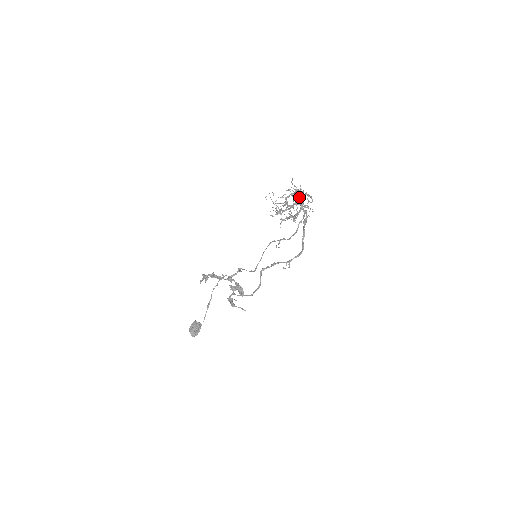
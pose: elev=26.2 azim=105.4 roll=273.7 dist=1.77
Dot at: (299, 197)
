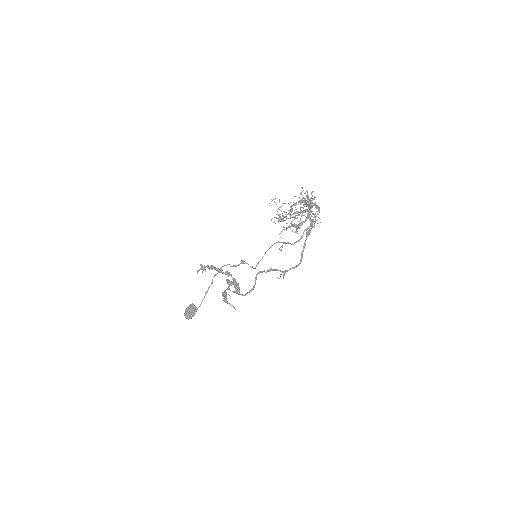
Dot at: (308, 205)
